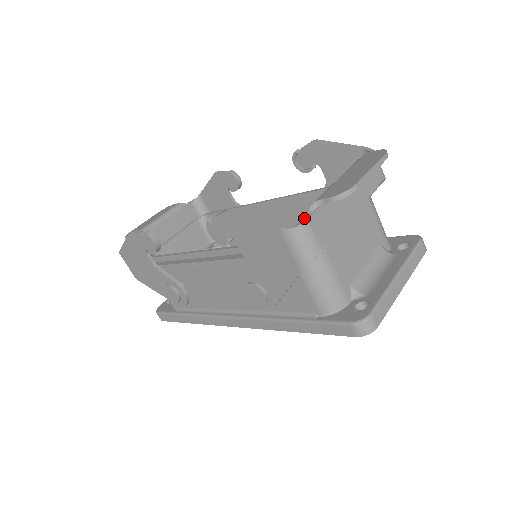
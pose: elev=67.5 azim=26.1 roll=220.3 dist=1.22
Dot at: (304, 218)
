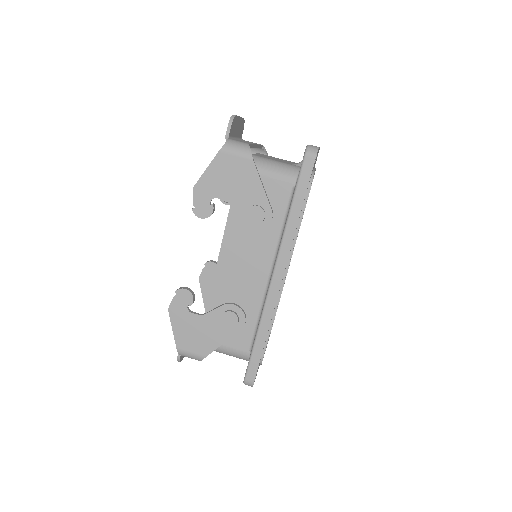
Dot at: occluded
